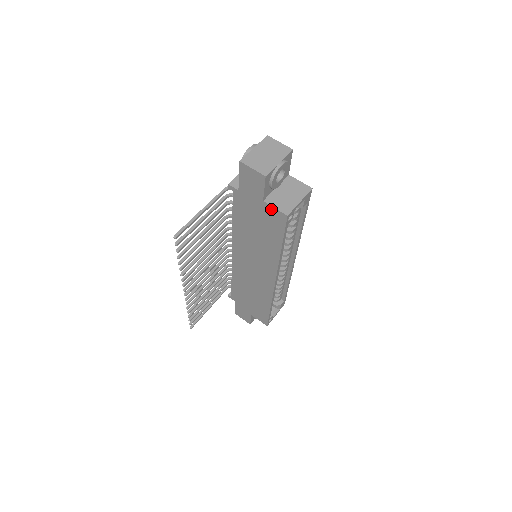
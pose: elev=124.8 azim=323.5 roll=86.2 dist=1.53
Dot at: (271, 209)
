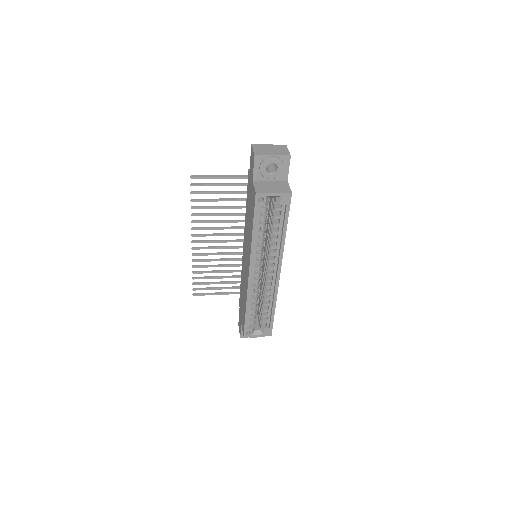
Dot at: (253, 188)
